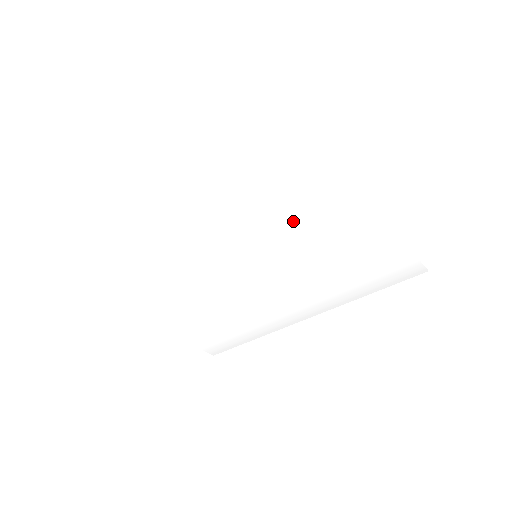
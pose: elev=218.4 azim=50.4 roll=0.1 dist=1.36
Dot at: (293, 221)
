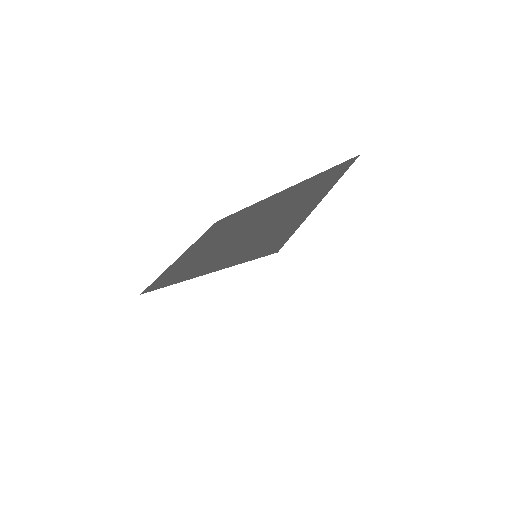
Dot at: occluded
